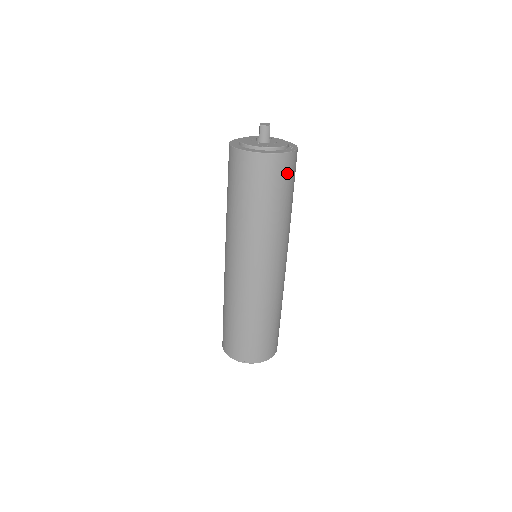
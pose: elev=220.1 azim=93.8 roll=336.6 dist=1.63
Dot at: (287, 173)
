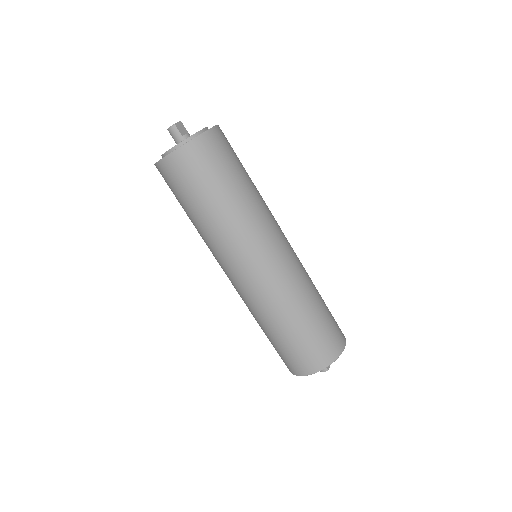
Dot at: (204, 162)
